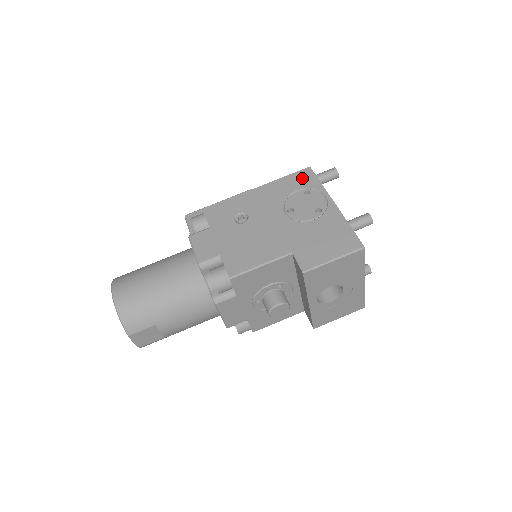
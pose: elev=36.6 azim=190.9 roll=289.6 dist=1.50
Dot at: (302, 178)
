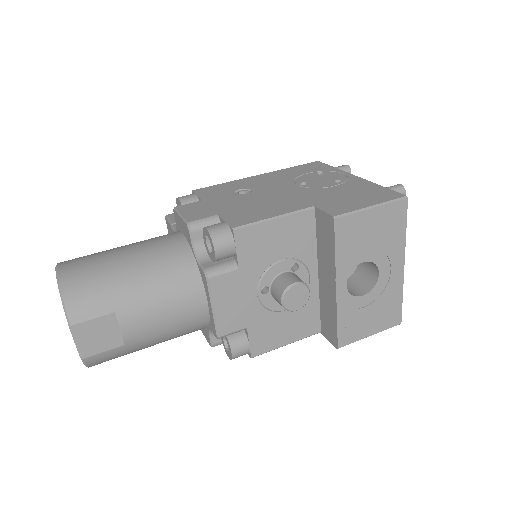
Dot at: (311, 166)
